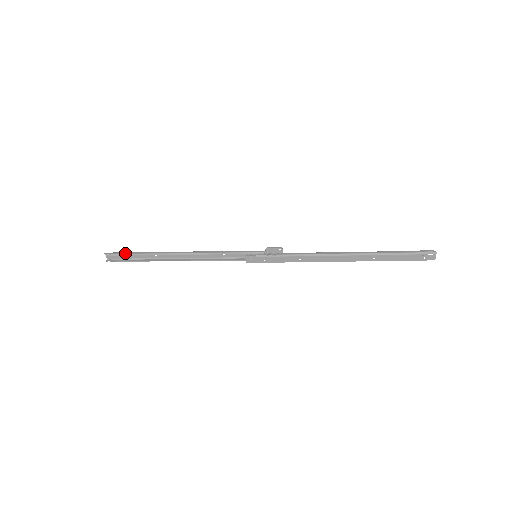
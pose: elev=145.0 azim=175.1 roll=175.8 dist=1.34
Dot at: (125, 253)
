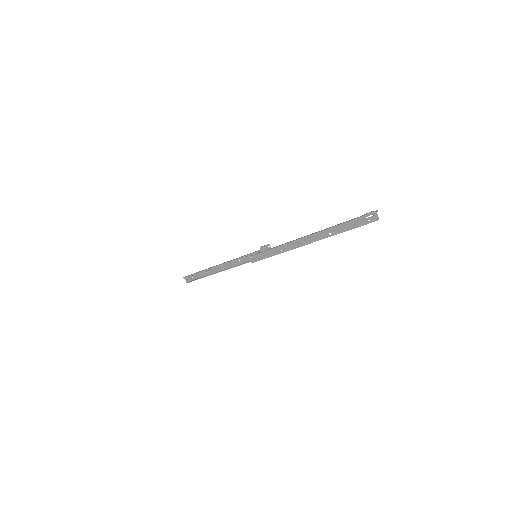
Dot at: (191, 274)
